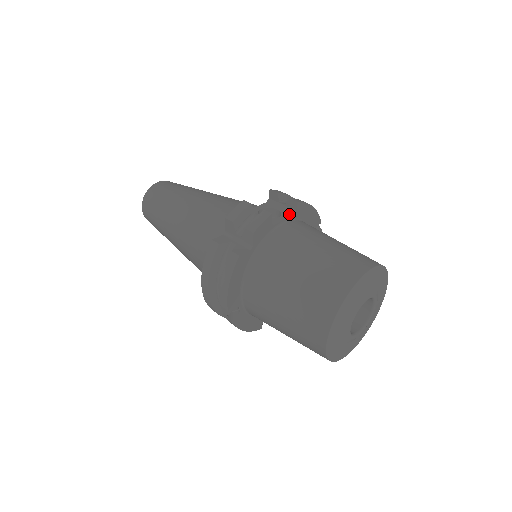
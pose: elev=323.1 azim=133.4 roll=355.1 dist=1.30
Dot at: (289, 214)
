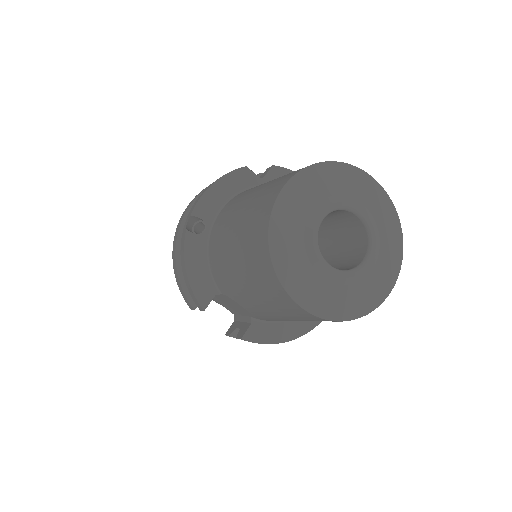
Dot at: occluded
